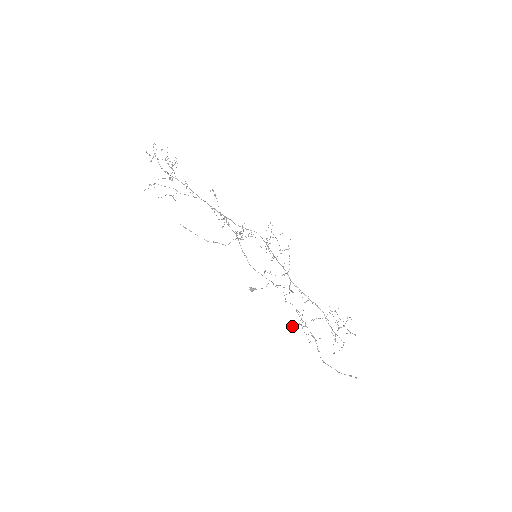
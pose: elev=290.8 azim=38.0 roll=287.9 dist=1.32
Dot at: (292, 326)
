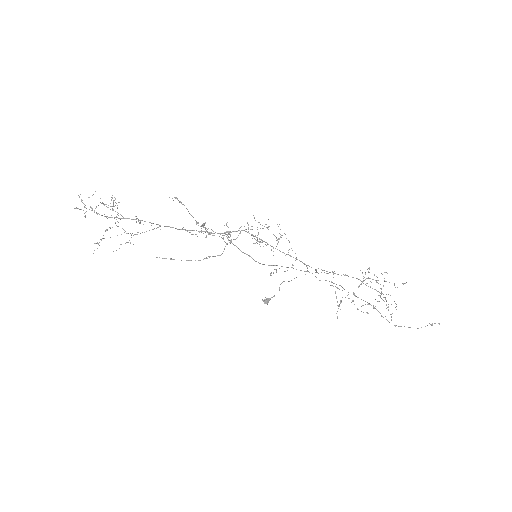
Dot at: occluded
